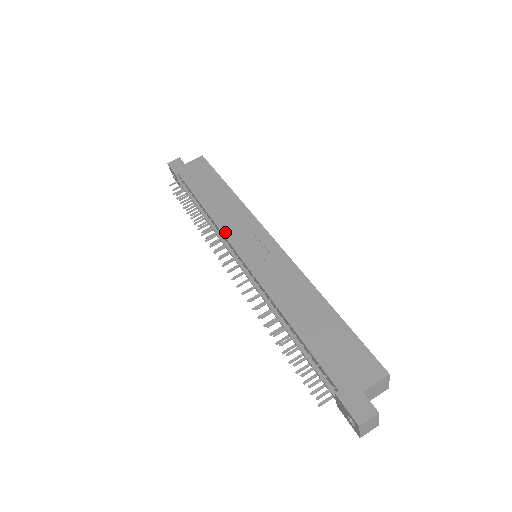
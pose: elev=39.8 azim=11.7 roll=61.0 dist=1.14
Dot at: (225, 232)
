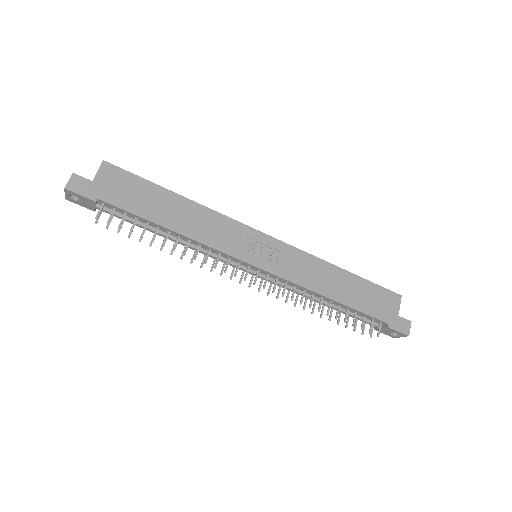
Dot at: (223, 250)
